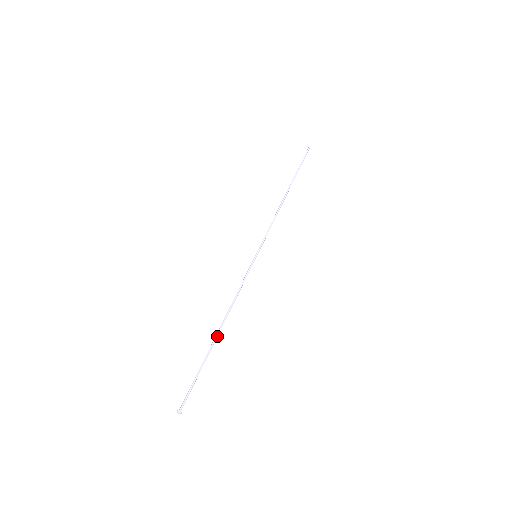
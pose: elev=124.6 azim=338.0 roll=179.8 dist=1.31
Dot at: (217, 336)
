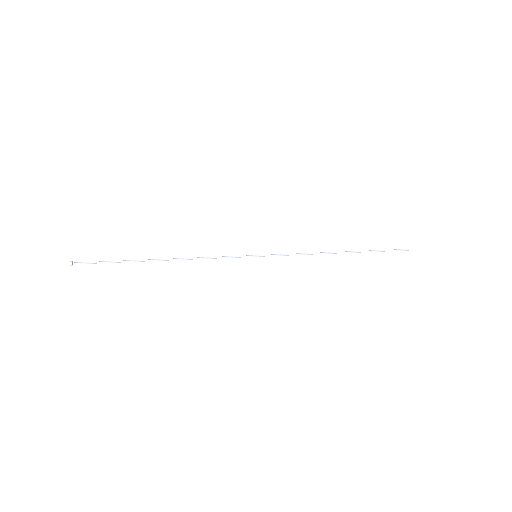
Dot at: (156, 260)
